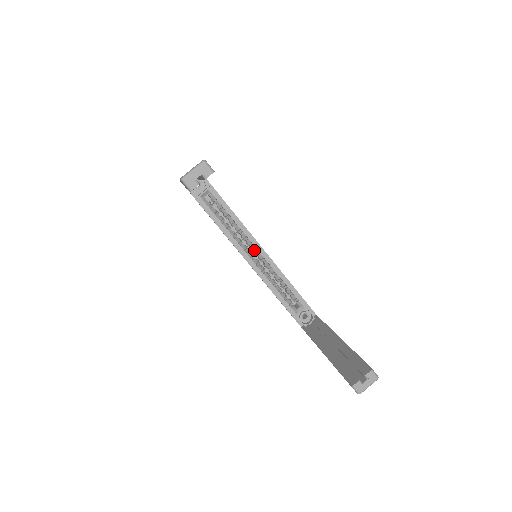
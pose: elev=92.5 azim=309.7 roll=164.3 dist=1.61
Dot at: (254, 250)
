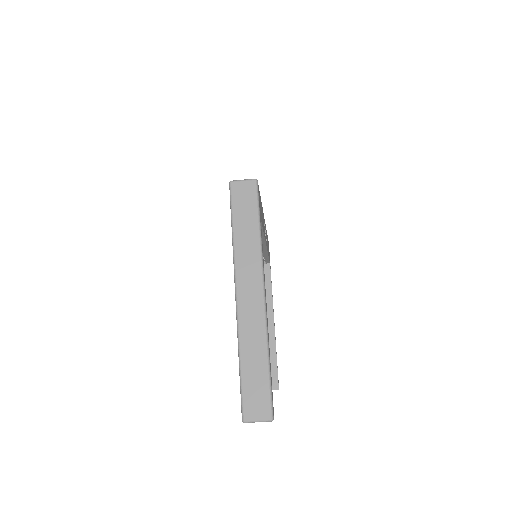
Dot at: occluded
